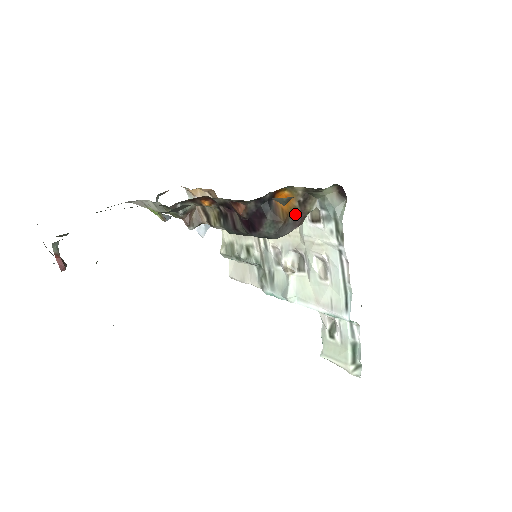
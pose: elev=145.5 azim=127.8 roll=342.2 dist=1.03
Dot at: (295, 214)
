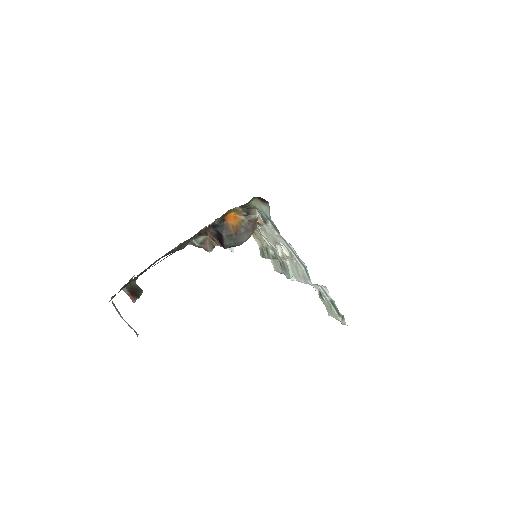
Dot at: (244, 225)
